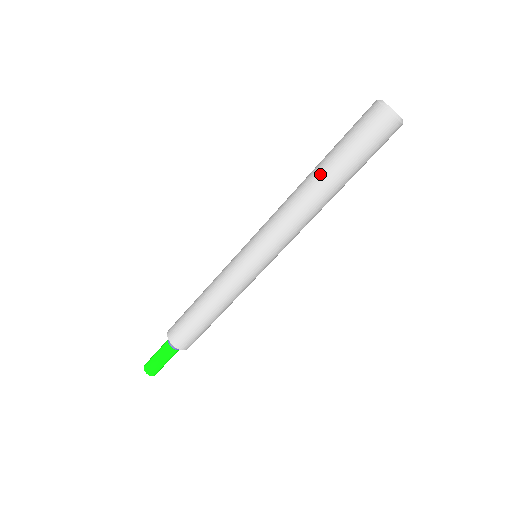
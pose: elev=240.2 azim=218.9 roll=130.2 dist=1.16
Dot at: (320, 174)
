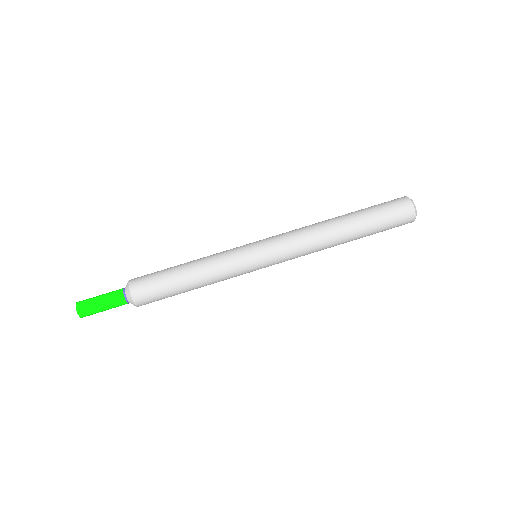
Dot at: (345, 217)
